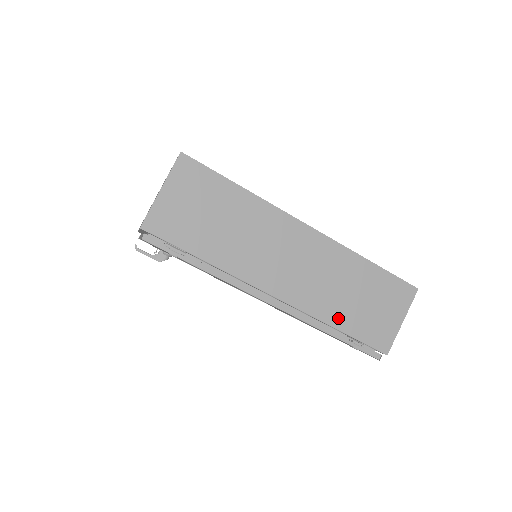
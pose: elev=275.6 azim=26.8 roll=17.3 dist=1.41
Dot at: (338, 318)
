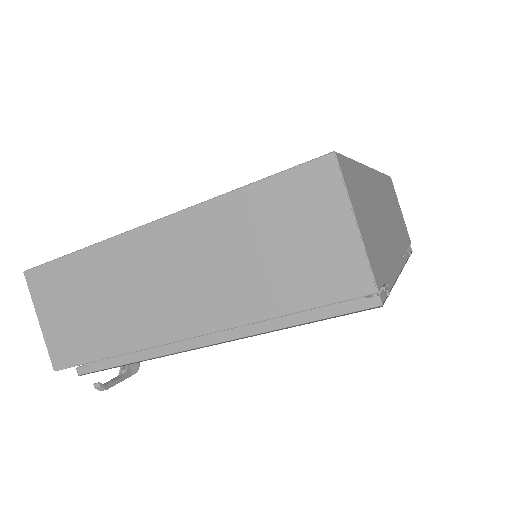
Dot at: (404, 240)
